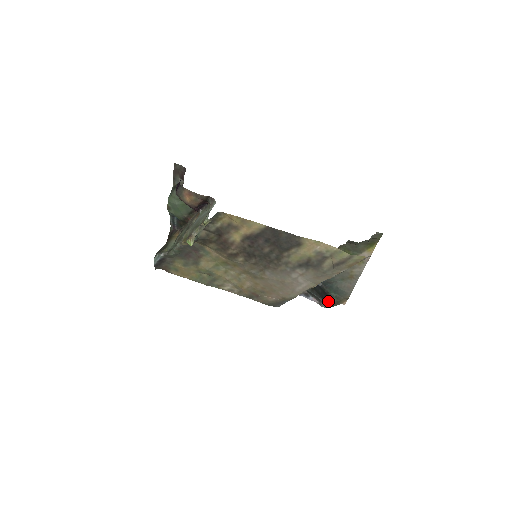
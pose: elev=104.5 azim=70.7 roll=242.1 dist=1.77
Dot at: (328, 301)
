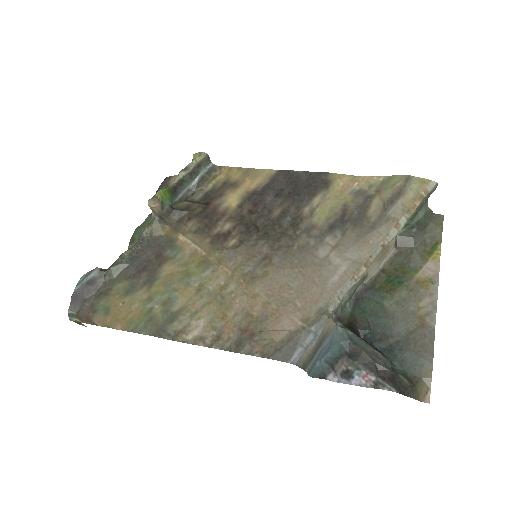
Dot at: (392, 376)
